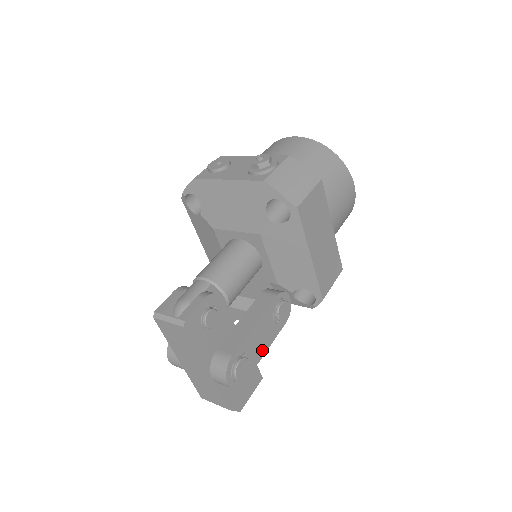
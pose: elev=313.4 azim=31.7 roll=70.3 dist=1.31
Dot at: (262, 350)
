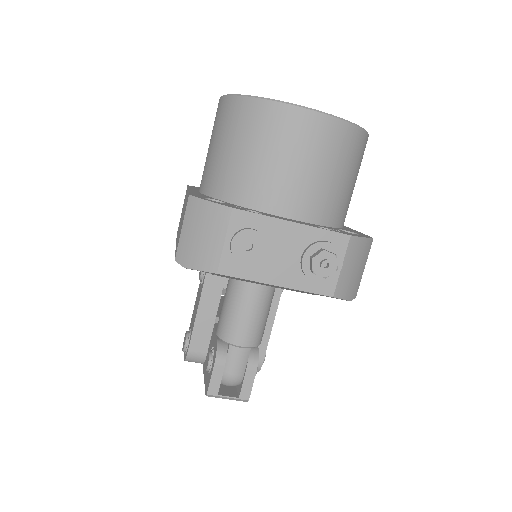
Dot at: occluded
